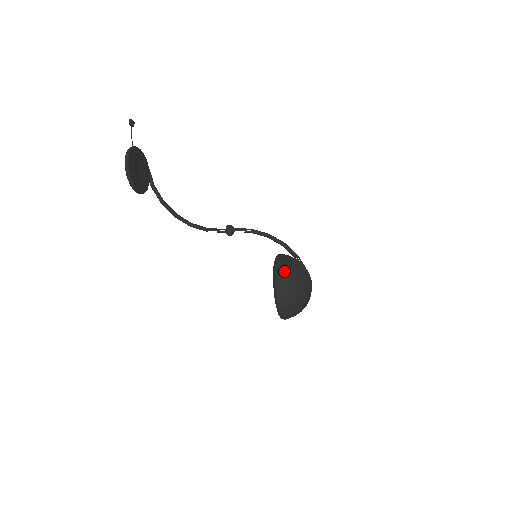
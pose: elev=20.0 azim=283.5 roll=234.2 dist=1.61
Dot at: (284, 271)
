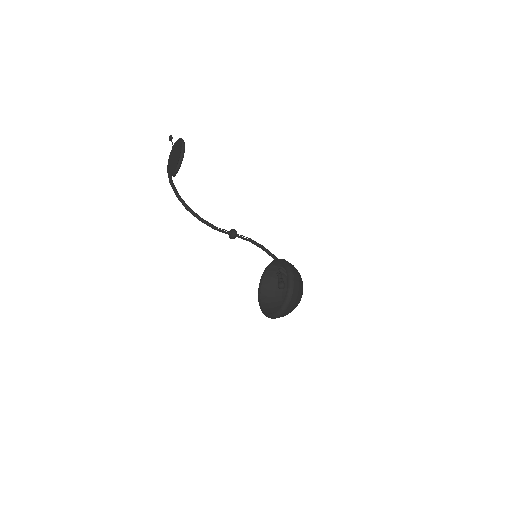
Dot at: occluded
